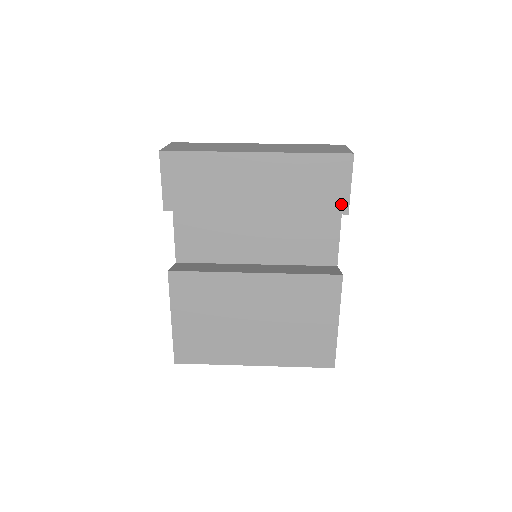
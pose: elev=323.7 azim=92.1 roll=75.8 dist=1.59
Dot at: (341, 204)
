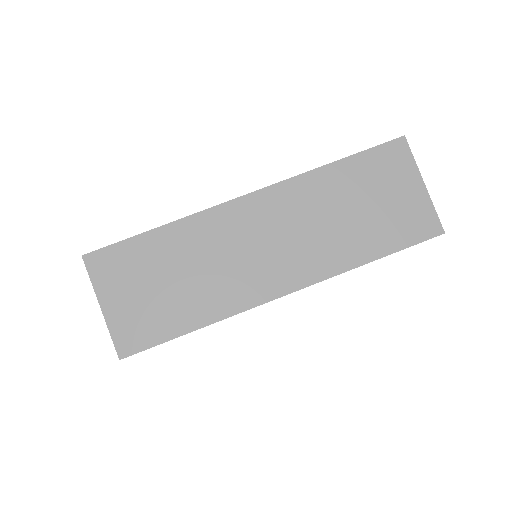
Dot at: occluded
